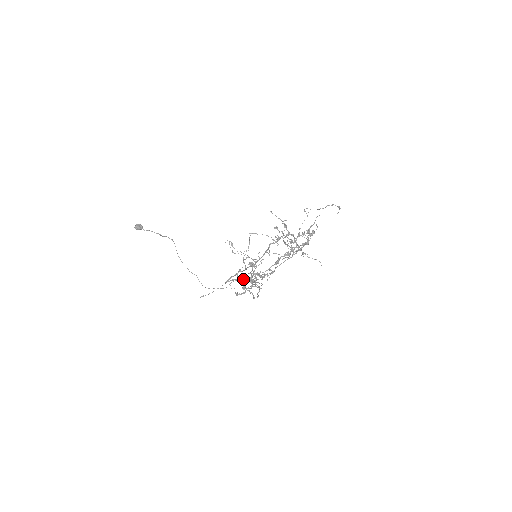
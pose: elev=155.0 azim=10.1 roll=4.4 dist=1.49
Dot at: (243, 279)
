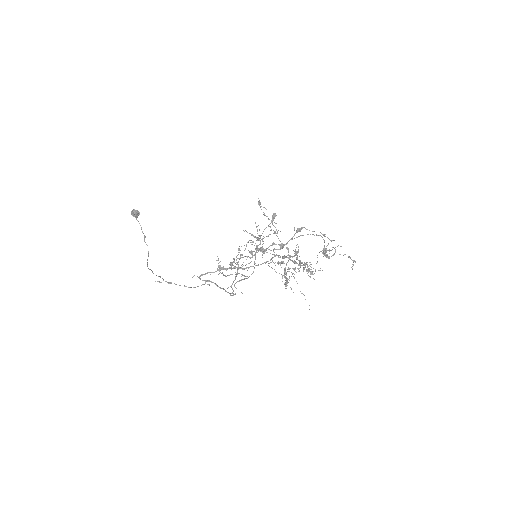
Dot at: (239, 252)
